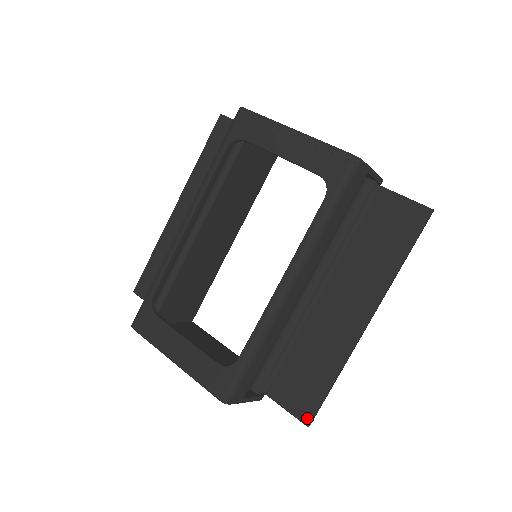
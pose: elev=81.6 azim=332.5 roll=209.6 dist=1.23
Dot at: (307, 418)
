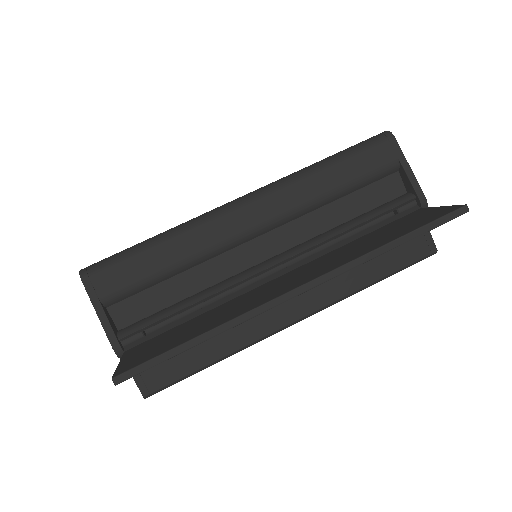
Dot at: (124, 369)
